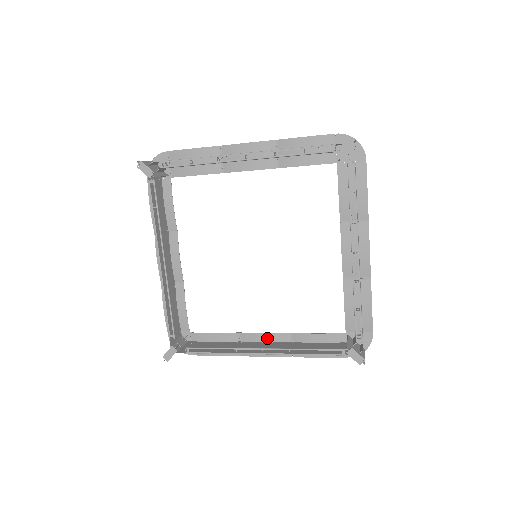
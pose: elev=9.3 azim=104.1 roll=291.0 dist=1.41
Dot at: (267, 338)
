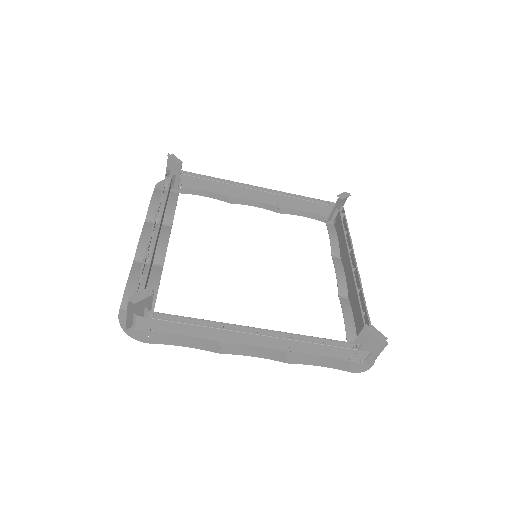
Dot at: occluded
